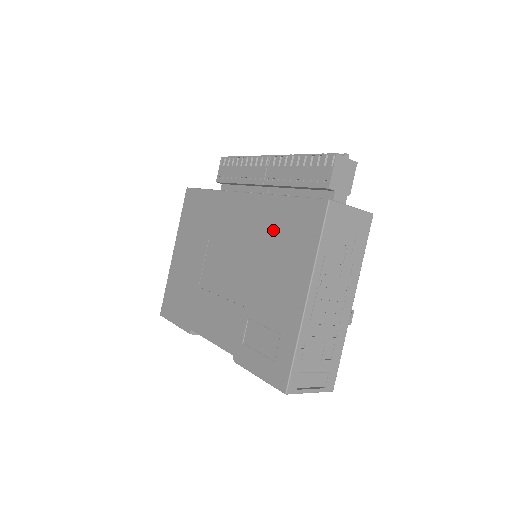
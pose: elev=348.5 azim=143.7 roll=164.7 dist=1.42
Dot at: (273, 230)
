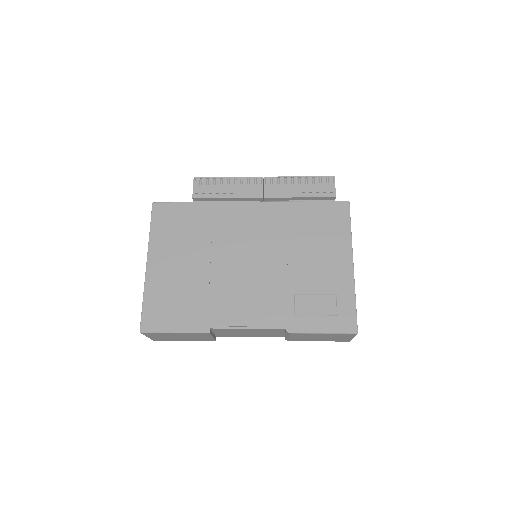
Dot at: (300, 225)
